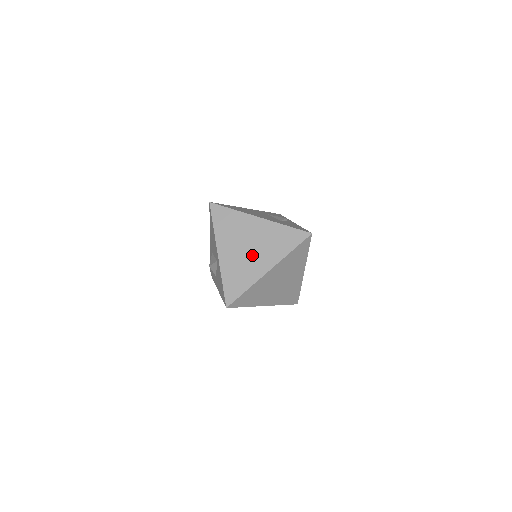
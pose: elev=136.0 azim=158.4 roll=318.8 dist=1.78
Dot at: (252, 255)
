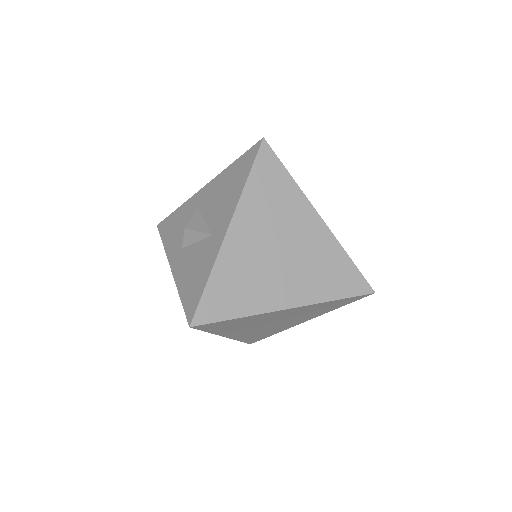
Dot at: (278, 268)
